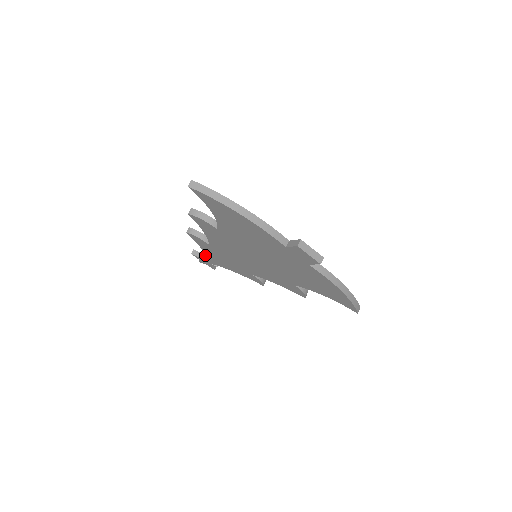
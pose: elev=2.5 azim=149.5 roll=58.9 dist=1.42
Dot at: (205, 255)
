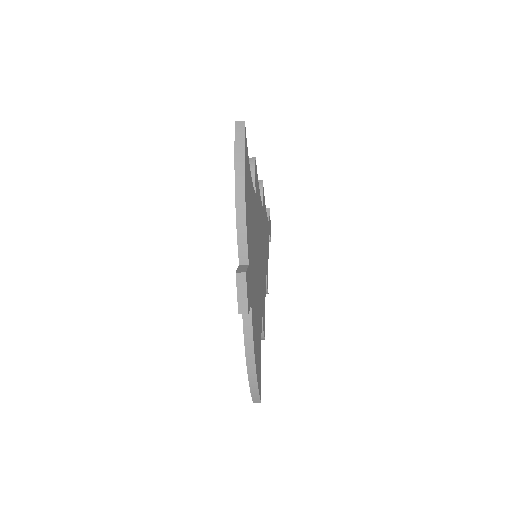
Dot at: occluded
